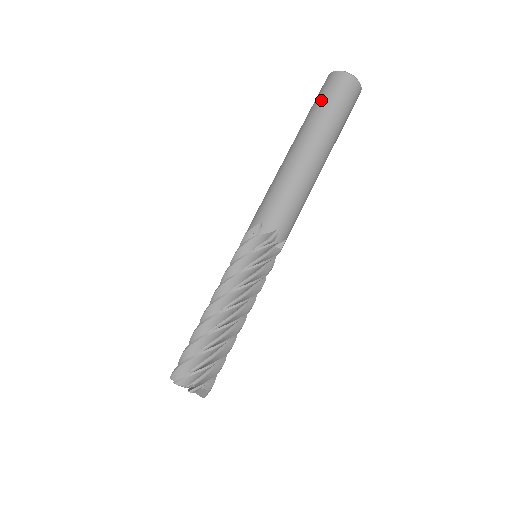
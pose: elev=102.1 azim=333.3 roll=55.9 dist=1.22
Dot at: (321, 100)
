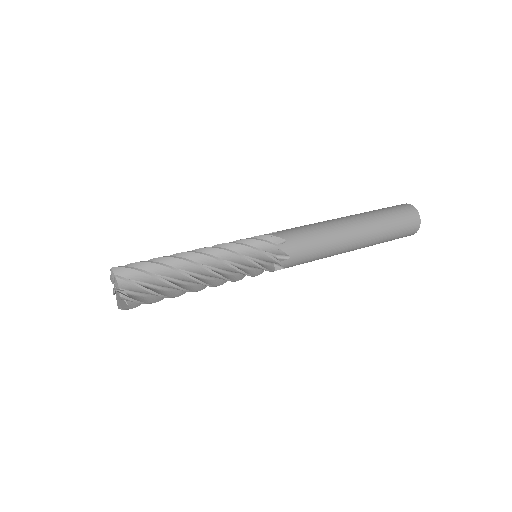
Dot at: occluded
